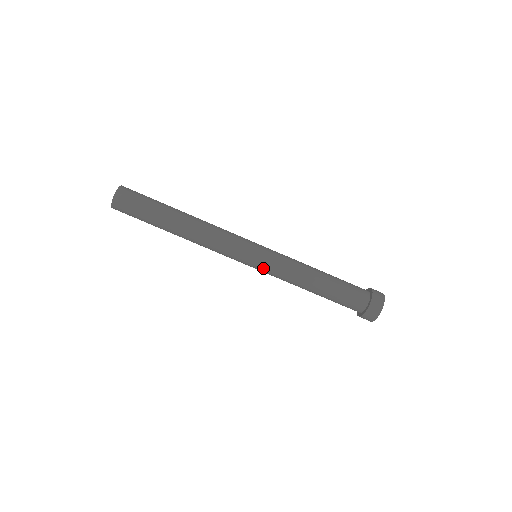
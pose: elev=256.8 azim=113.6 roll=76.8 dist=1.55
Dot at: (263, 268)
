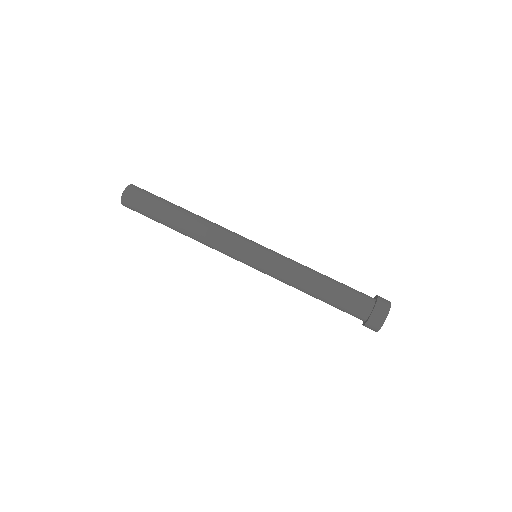
Dot at: (260, 269)
